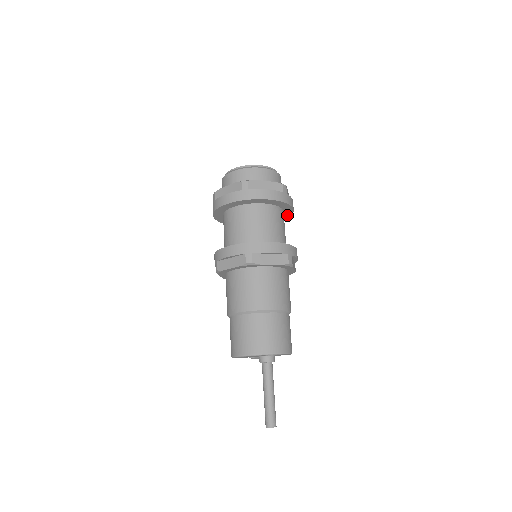
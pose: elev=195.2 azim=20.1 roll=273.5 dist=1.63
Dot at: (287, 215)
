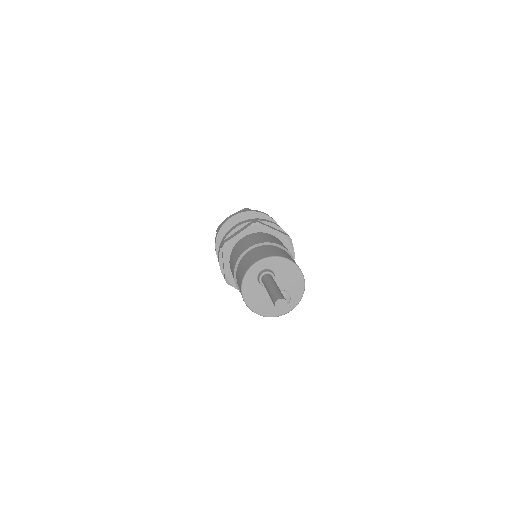
Dot at: occluded
